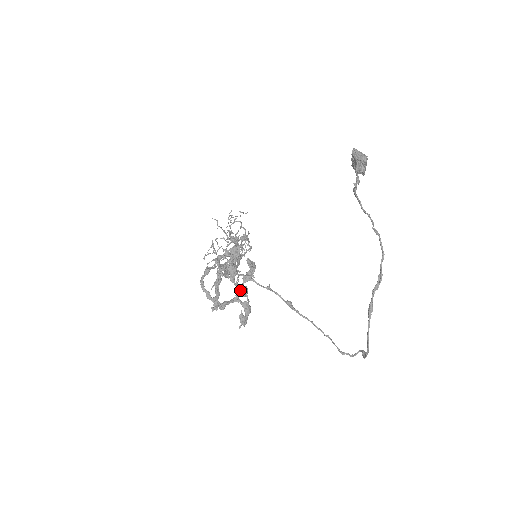
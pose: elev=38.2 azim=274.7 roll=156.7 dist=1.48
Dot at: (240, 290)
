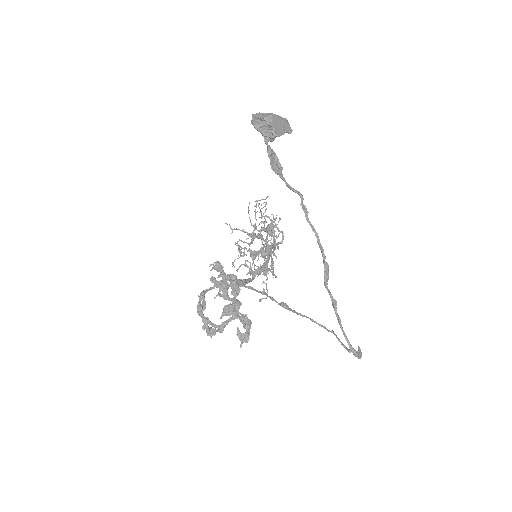
Dot at: (223, 311)
